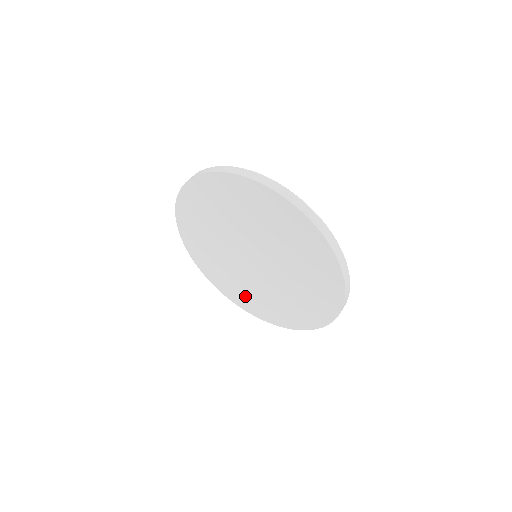
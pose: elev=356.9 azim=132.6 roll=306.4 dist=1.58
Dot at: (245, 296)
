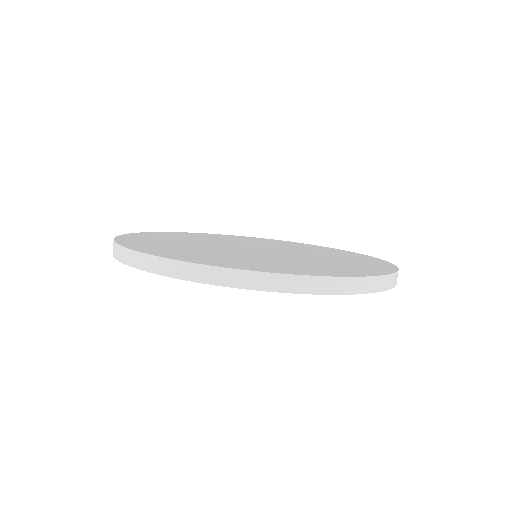
Dot at: occluded
